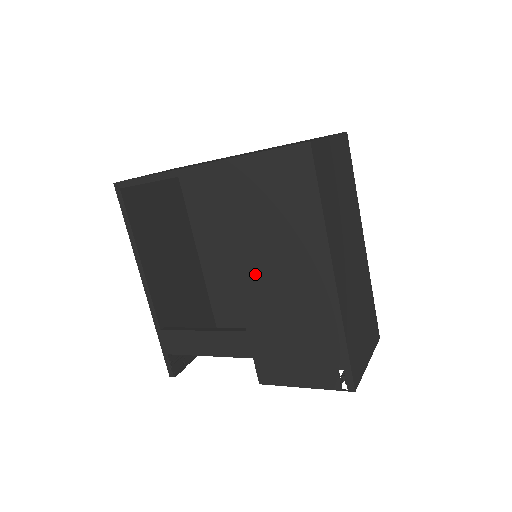
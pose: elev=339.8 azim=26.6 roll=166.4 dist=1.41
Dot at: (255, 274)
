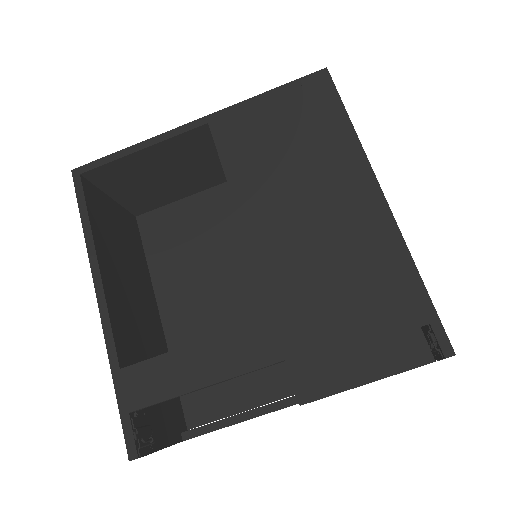
Dot at: (277, 226)
